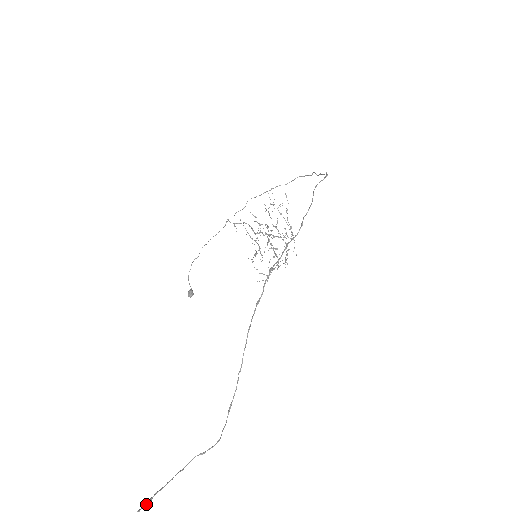
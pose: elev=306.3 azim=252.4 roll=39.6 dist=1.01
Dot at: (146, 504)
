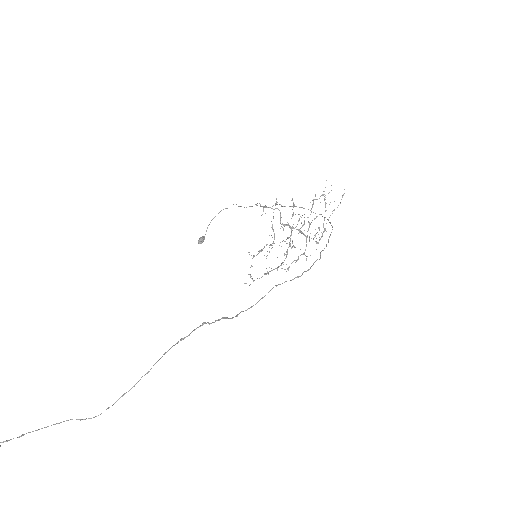
Dot at: occluded
